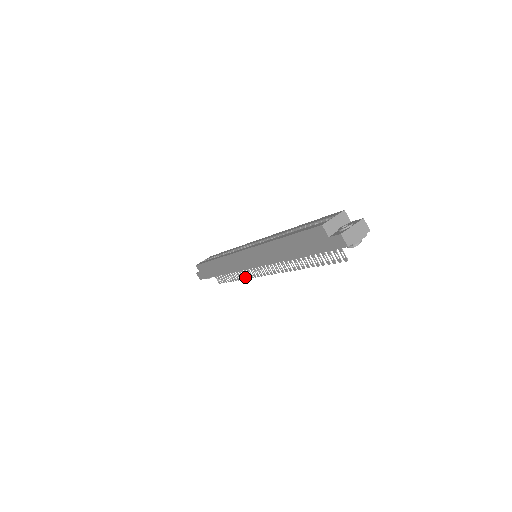
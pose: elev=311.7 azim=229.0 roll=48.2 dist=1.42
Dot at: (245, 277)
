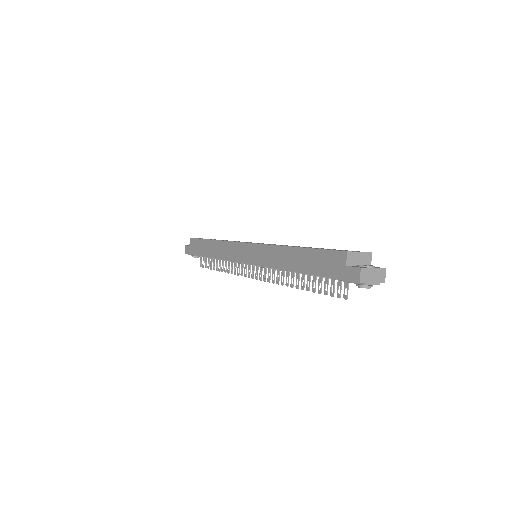
Dot at: (231, 271)
